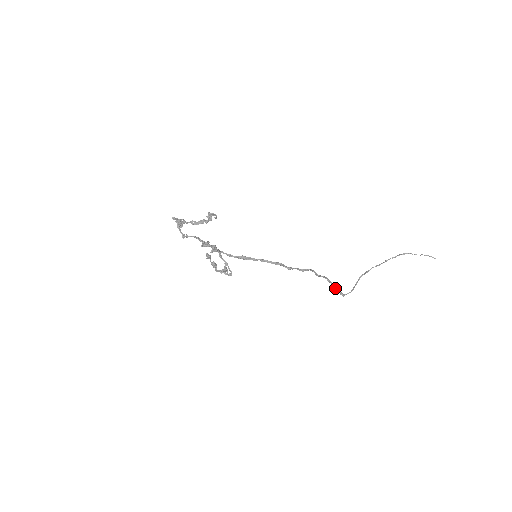
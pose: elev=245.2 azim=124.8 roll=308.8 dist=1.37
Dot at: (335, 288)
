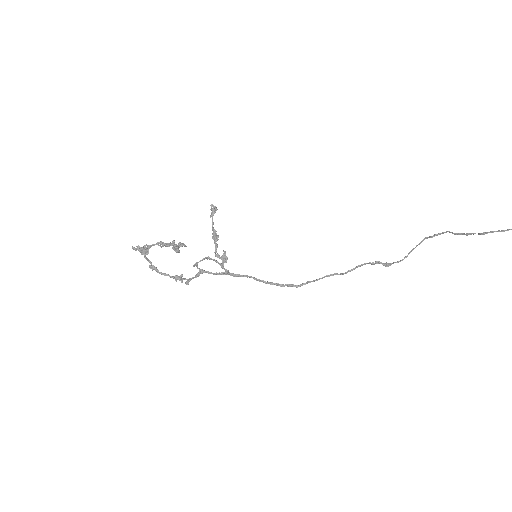
Dot at: (376, 262)
